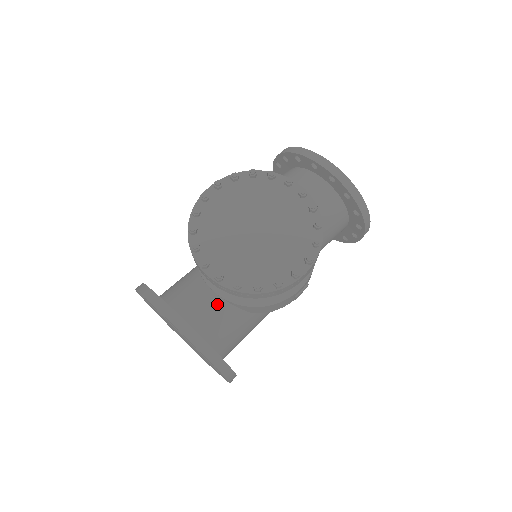
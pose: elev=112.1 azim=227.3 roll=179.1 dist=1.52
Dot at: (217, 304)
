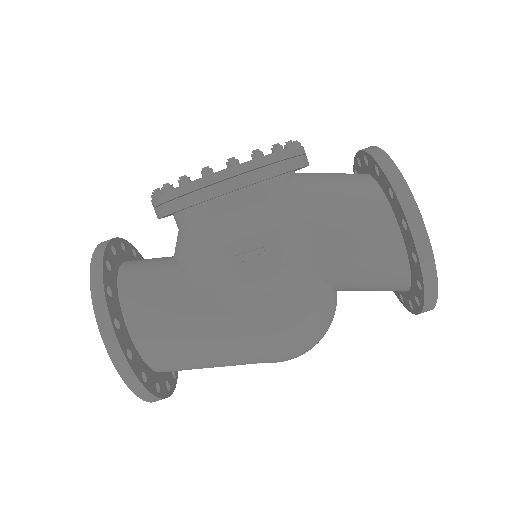
Dot at: (164, 262)
